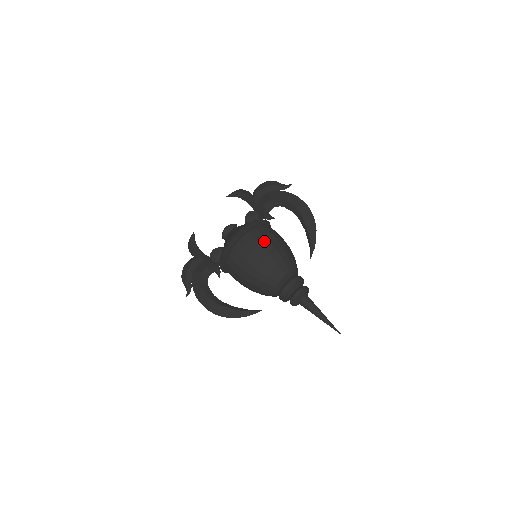
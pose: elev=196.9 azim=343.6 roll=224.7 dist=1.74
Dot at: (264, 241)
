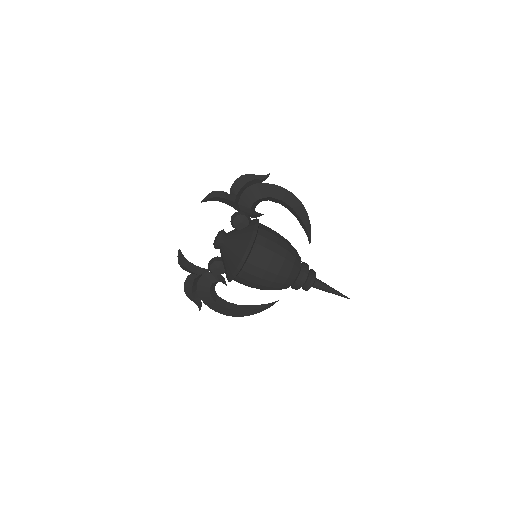
Dot at: (272, 255)
